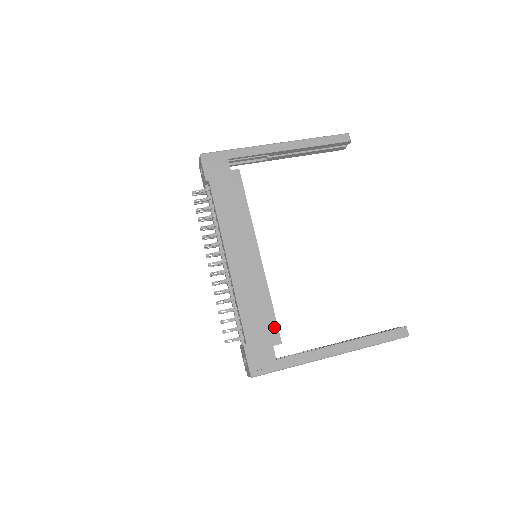
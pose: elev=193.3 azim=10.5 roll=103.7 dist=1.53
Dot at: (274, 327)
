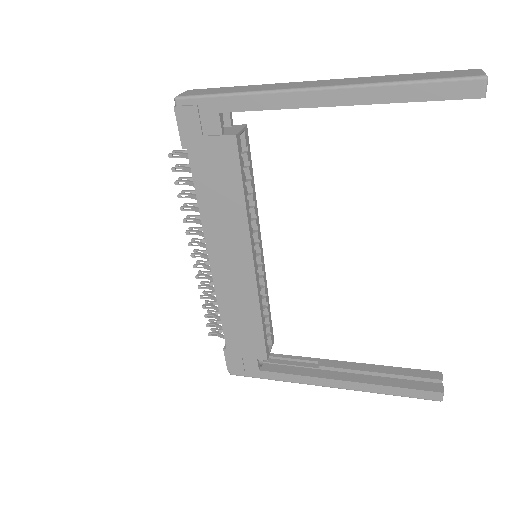
Dot at: (261, 344)
